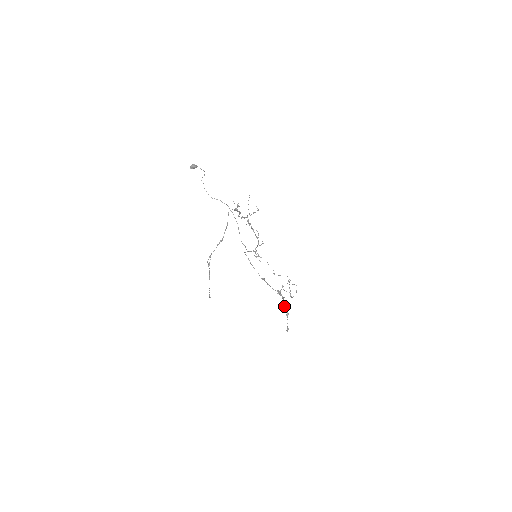
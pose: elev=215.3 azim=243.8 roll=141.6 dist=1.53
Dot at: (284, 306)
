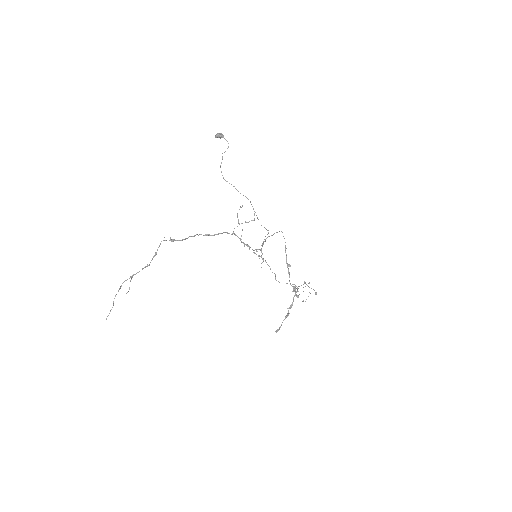
Dot at: occluded
